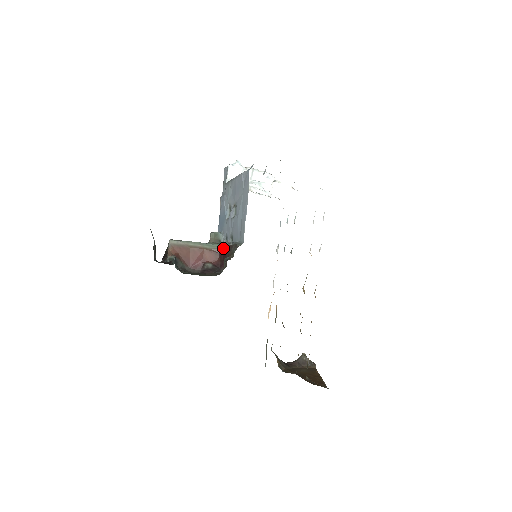
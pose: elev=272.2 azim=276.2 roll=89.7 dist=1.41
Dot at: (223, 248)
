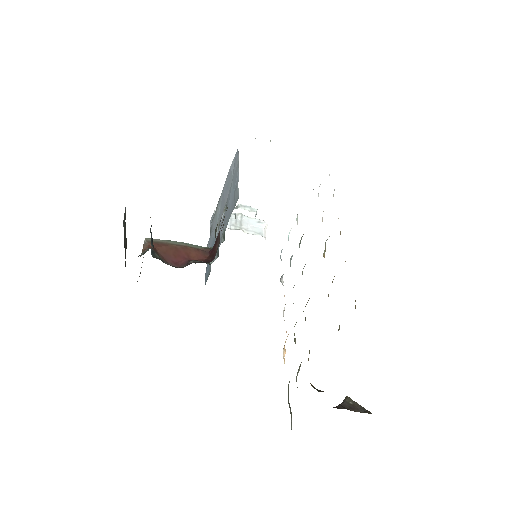
Dot at: occluded
